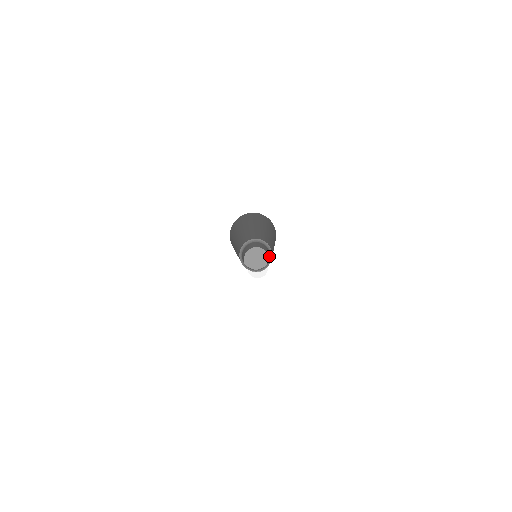
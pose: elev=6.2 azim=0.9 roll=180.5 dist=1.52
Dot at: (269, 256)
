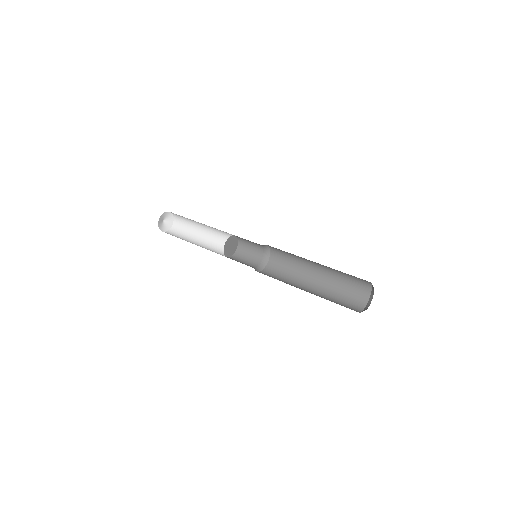
Dot at: (252, 253)
